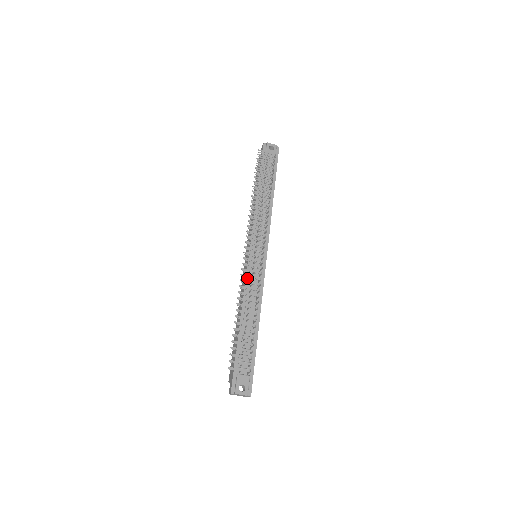
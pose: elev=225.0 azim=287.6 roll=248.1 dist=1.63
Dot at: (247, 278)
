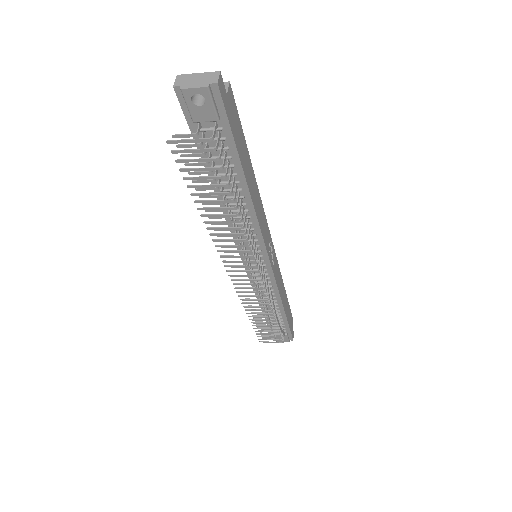
Dot at: (252, 282)
